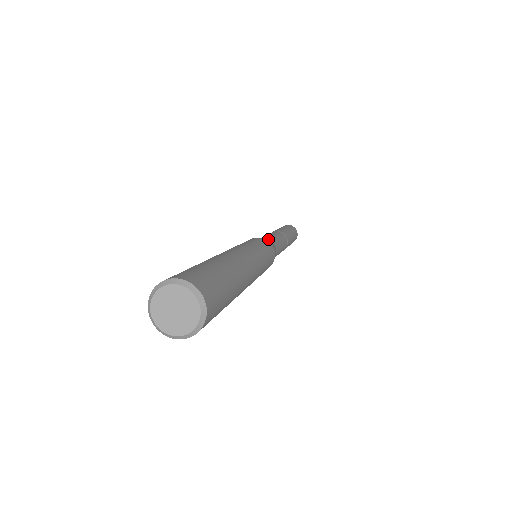
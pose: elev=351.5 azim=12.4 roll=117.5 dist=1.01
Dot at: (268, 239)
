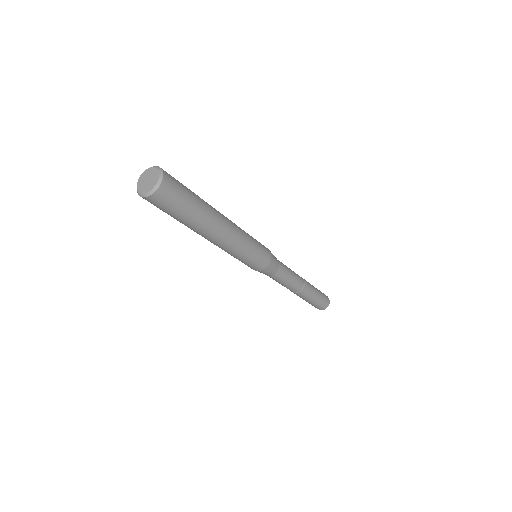
Dot at: occluded
